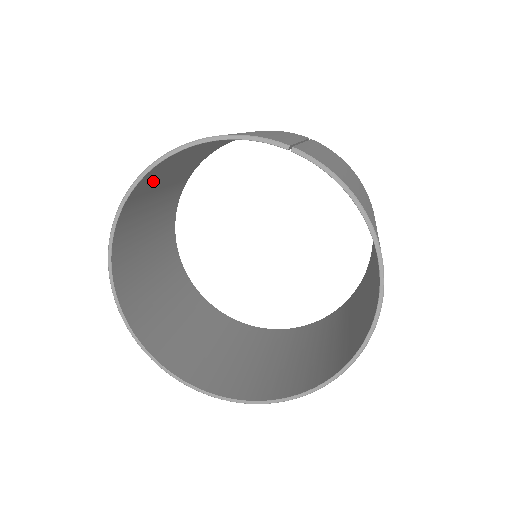
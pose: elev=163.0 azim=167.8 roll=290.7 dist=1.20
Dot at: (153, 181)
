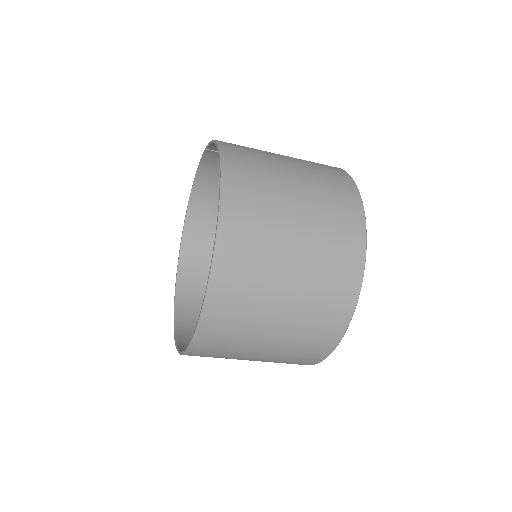
Dot at: (209, 232)
